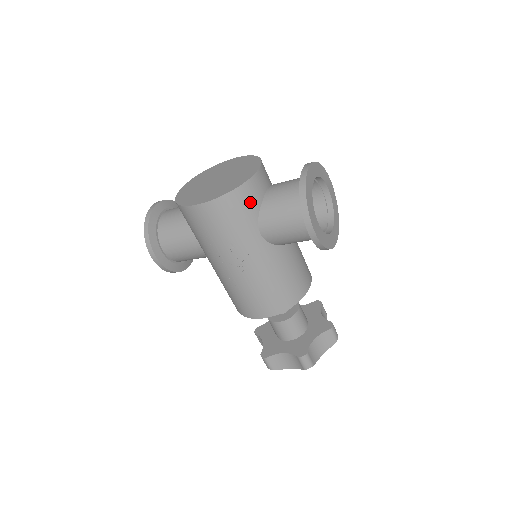
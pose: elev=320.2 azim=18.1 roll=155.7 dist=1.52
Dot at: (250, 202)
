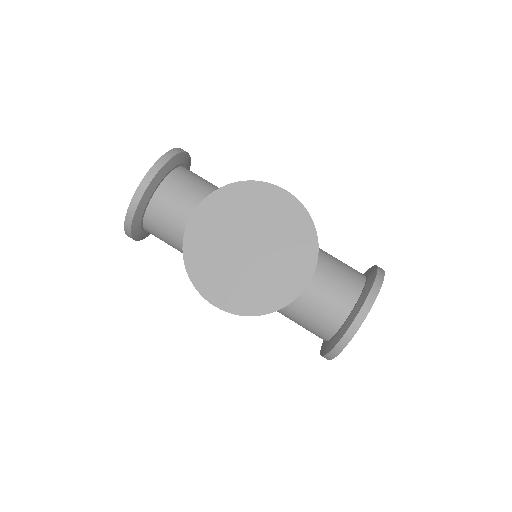
Dot at: occluded
